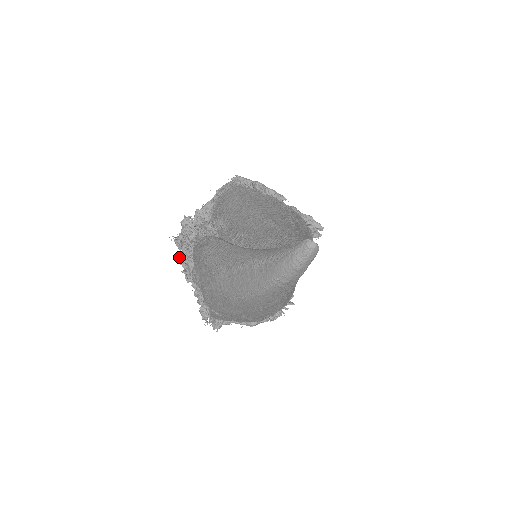
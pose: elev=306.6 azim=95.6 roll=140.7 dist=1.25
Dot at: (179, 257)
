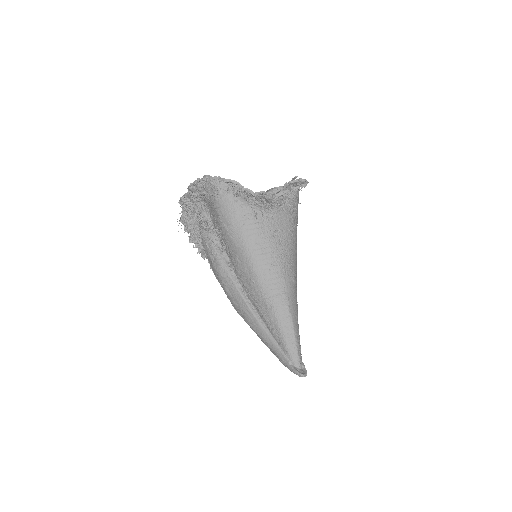
Dot at: occluded
